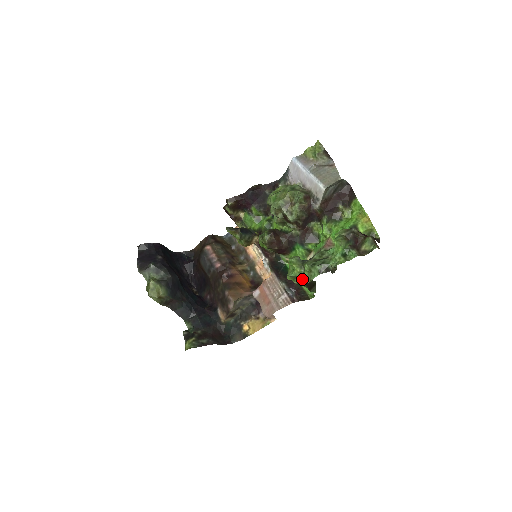
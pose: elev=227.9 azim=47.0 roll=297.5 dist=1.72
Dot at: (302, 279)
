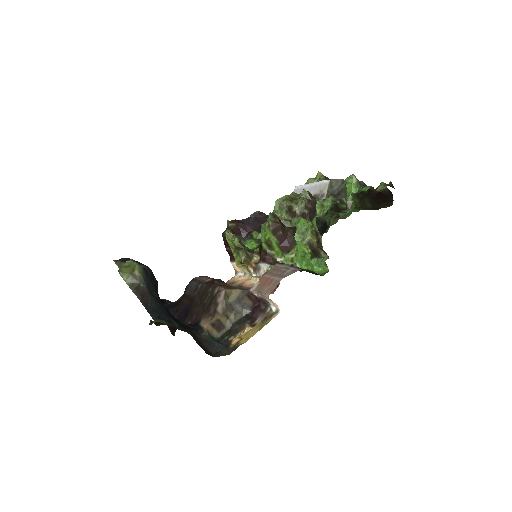
Dot at: (313, 219)
